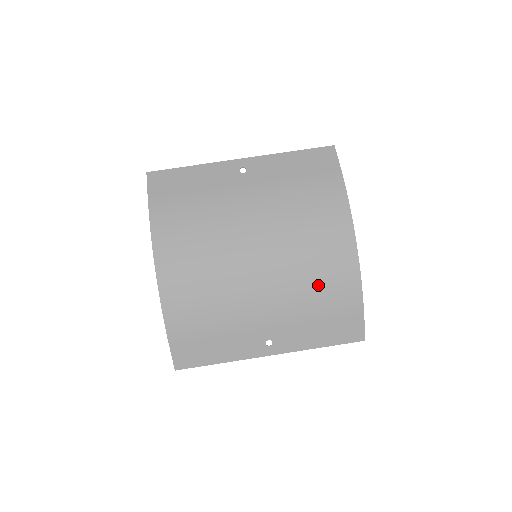
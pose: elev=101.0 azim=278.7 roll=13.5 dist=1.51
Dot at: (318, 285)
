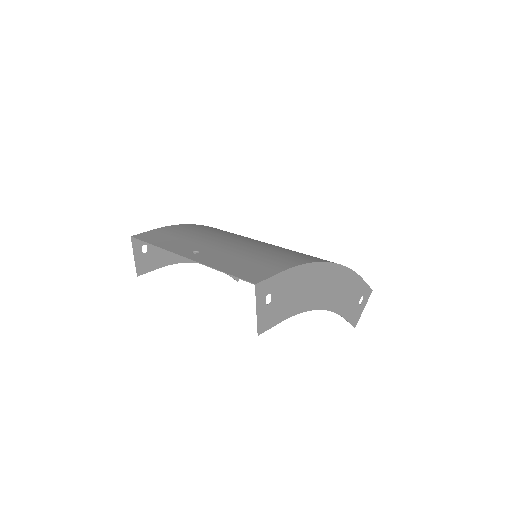
Dot at: (273, 253)
